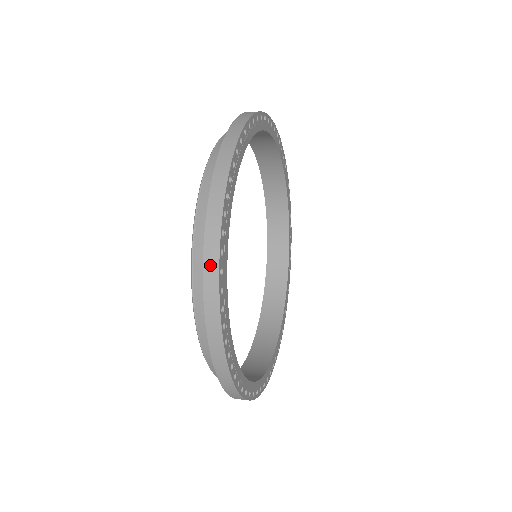
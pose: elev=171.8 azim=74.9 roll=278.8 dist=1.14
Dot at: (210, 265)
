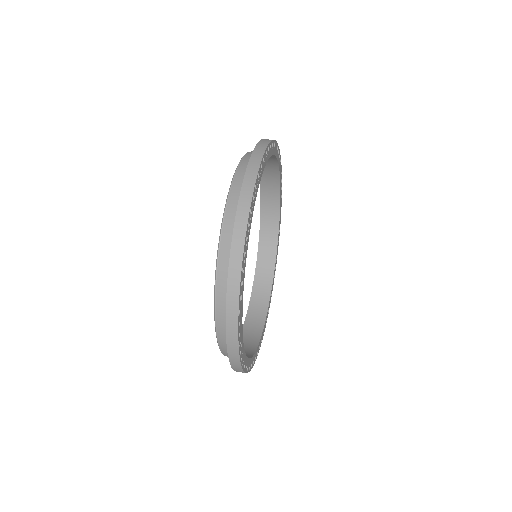
Dot at: (244, 203)
